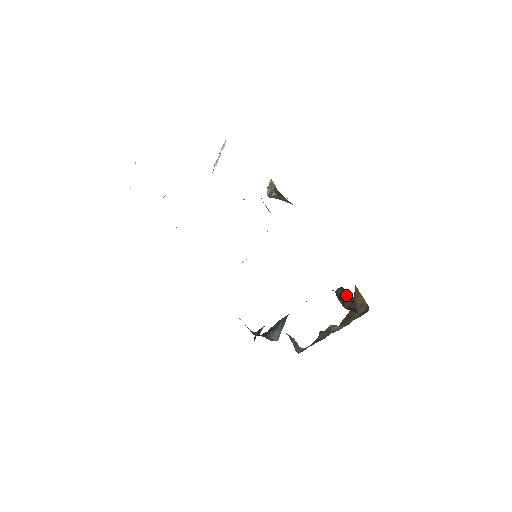
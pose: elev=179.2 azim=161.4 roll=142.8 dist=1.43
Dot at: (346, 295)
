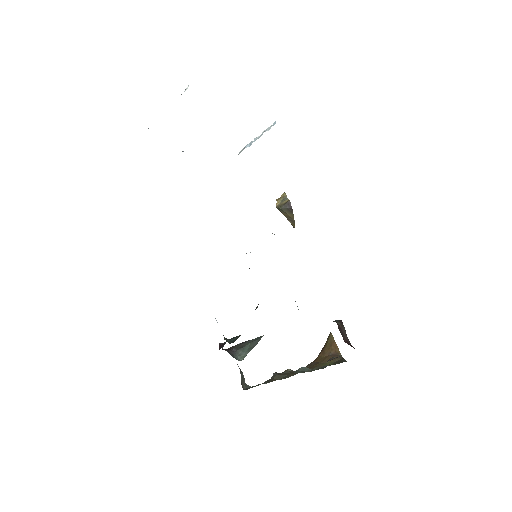
Dot at: (344, 329)
